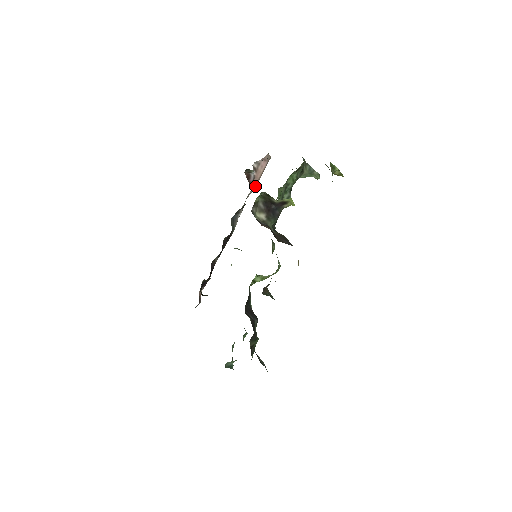
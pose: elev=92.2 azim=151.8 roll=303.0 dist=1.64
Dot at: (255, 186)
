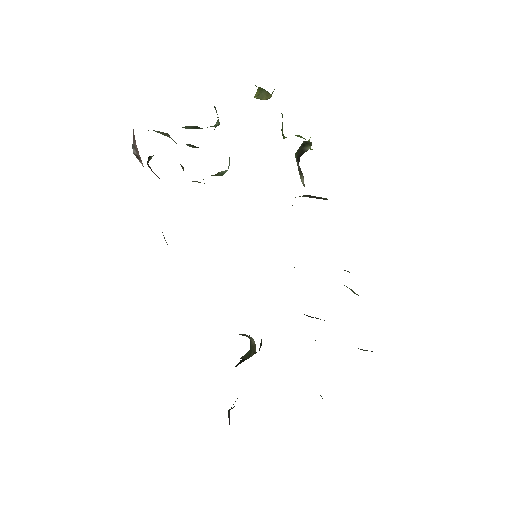
Dot at: occluded
